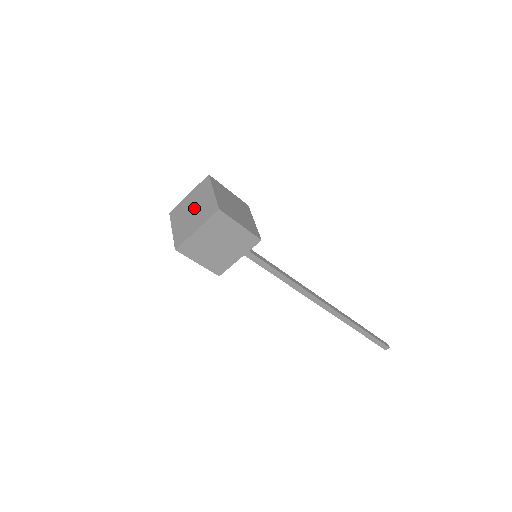
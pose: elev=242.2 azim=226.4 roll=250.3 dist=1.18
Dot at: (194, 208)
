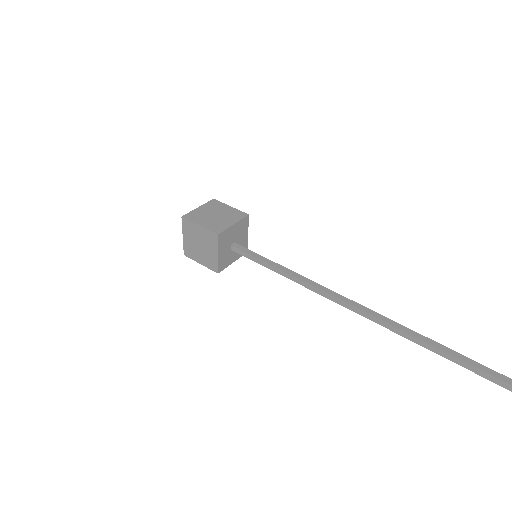
Dot at: occluded
